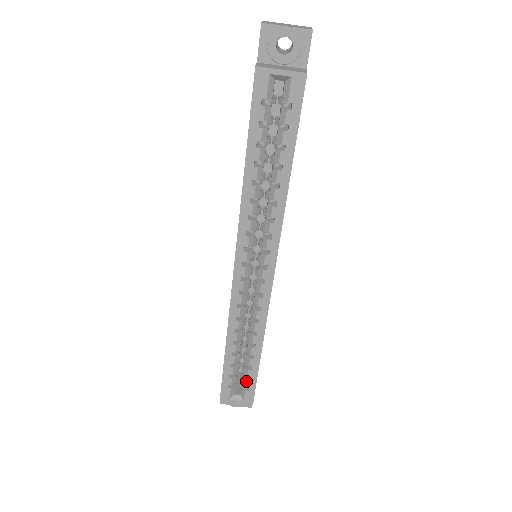
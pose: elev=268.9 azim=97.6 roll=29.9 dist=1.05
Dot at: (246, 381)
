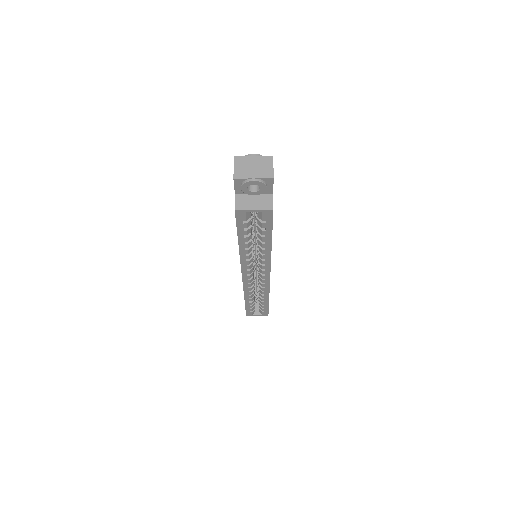
Dot at: (262, 309)
